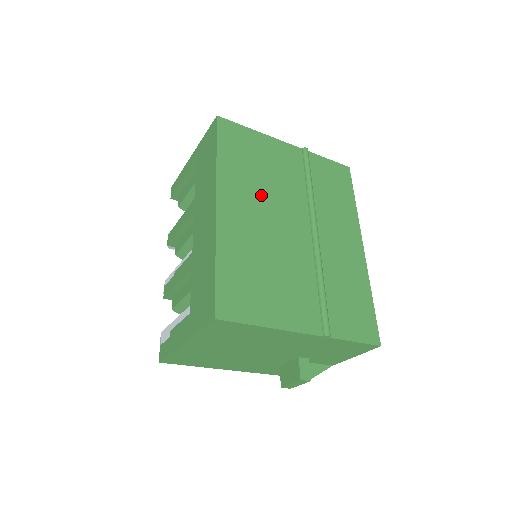
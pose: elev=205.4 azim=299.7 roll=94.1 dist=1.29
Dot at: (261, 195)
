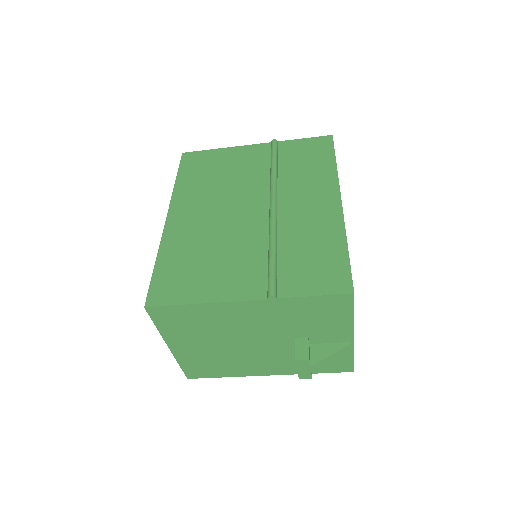
Dot at: (215, 196)
